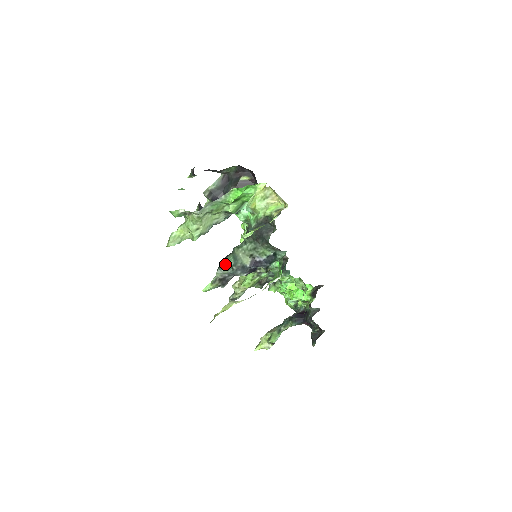
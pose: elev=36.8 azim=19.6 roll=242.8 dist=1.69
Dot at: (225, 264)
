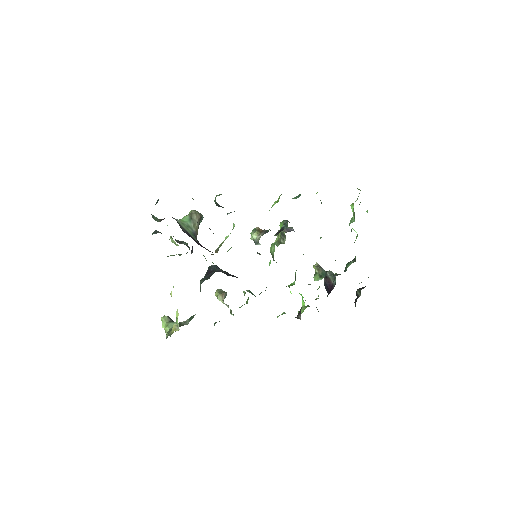
Dot at: occluded
